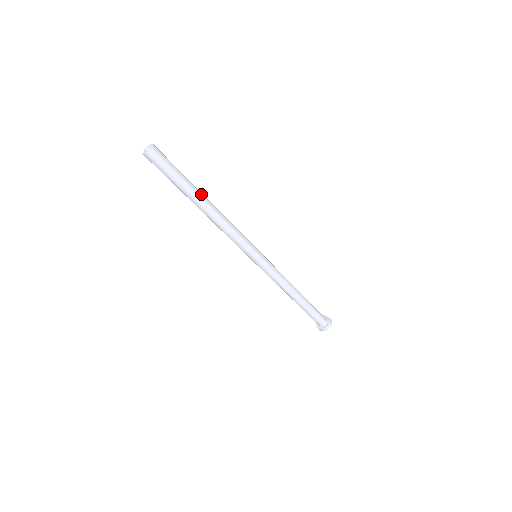
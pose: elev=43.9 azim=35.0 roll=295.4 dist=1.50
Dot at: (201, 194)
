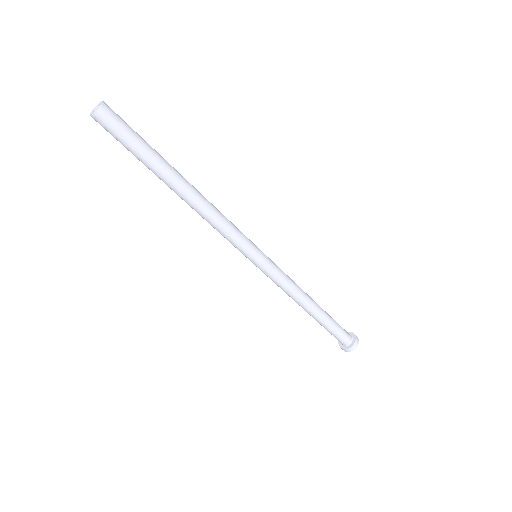
Dot at: (175, 172)
